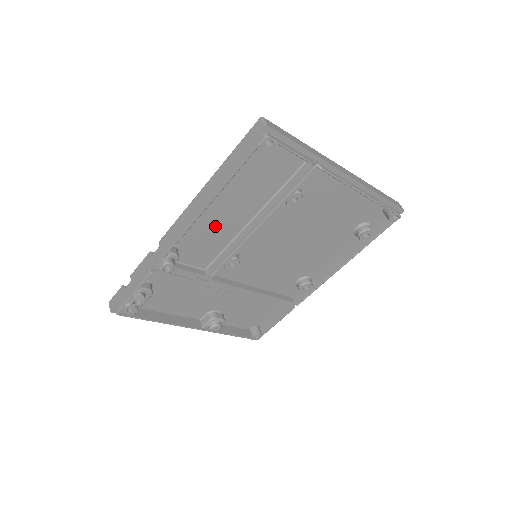
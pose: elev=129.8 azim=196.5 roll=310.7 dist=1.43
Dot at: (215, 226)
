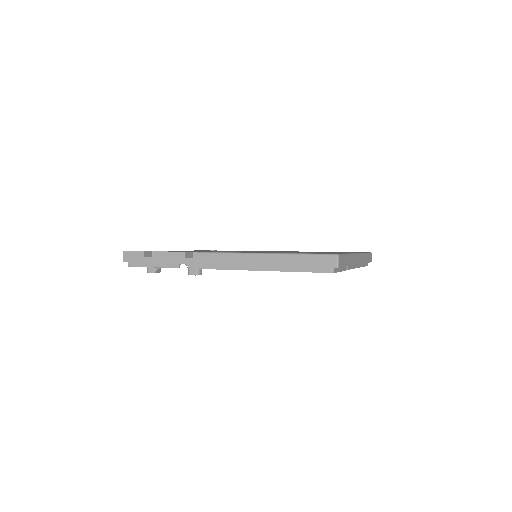
Dot at: occluded
